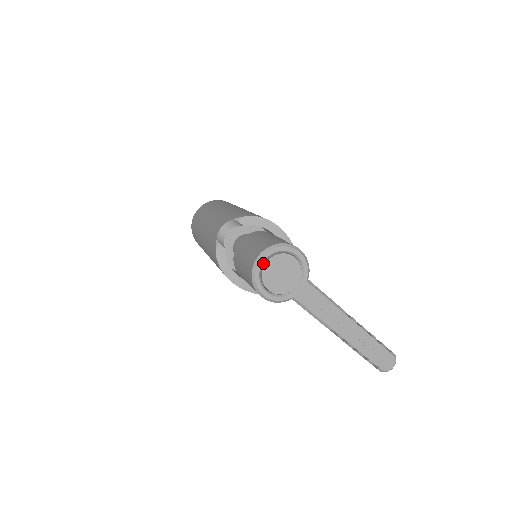
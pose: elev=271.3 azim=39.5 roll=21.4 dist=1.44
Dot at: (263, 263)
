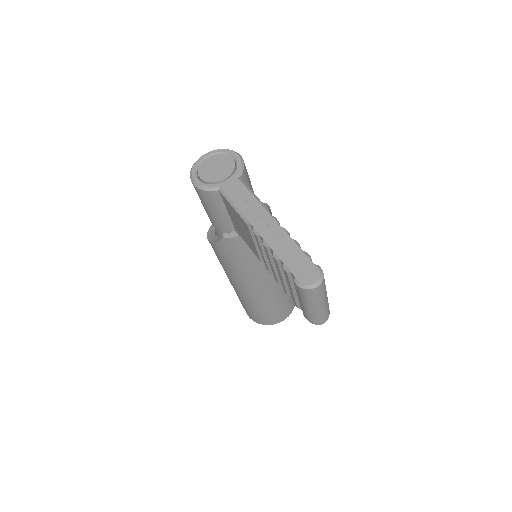
Dot at: (204, 159)
